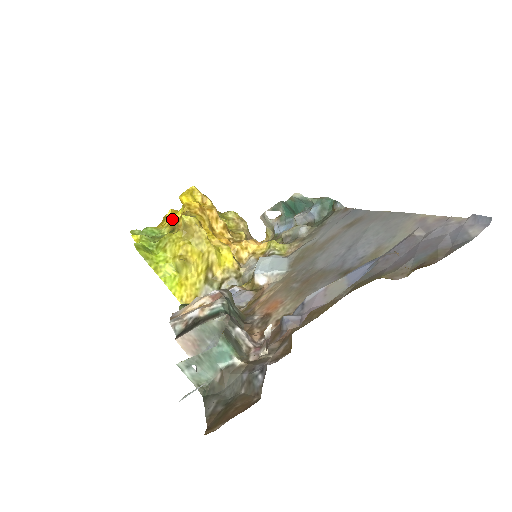
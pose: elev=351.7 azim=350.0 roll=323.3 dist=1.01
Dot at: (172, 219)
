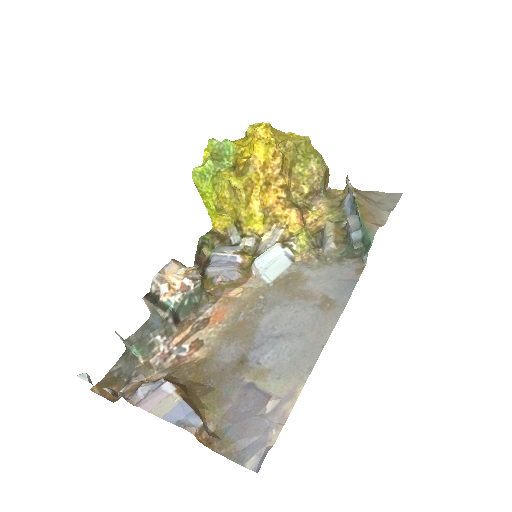
Dot at: (247, 149)
